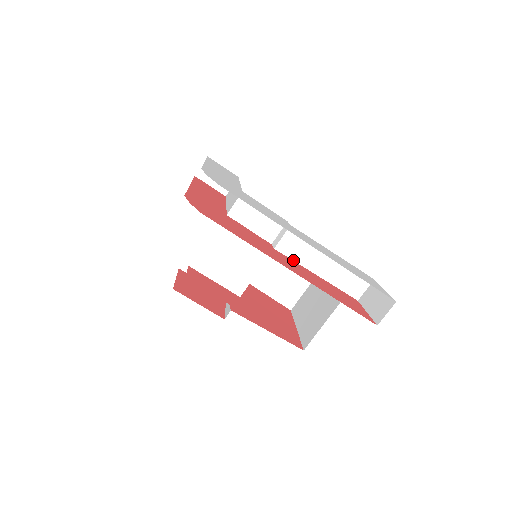
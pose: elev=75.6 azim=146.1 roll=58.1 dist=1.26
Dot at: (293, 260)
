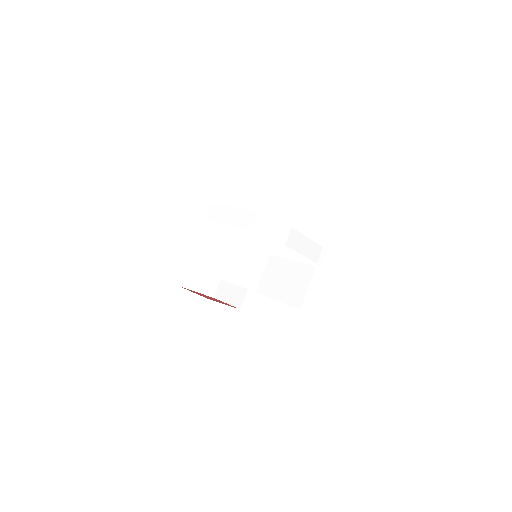
Dot at: occluded
